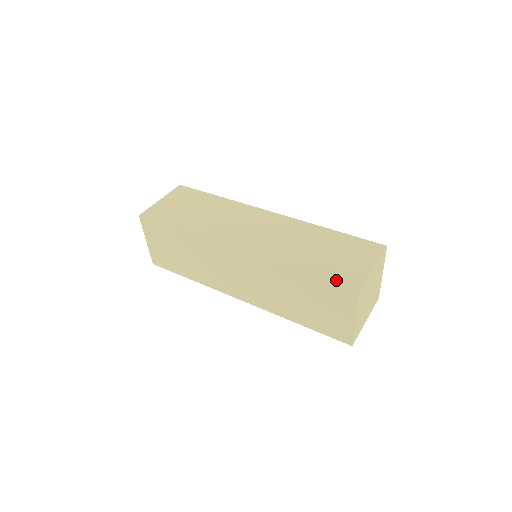
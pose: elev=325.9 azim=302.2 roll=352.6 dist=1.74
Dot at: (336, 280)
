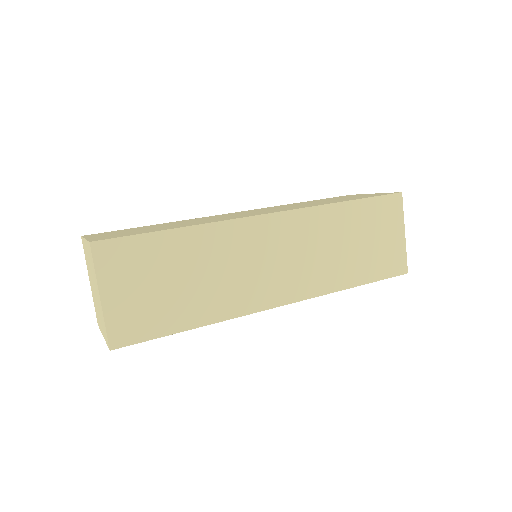
Dot at: (377, 195)
